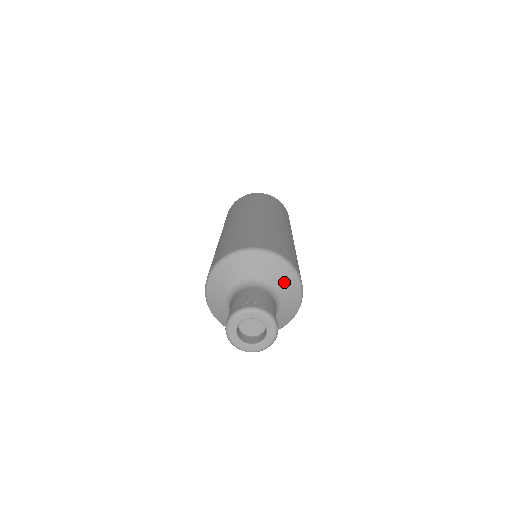
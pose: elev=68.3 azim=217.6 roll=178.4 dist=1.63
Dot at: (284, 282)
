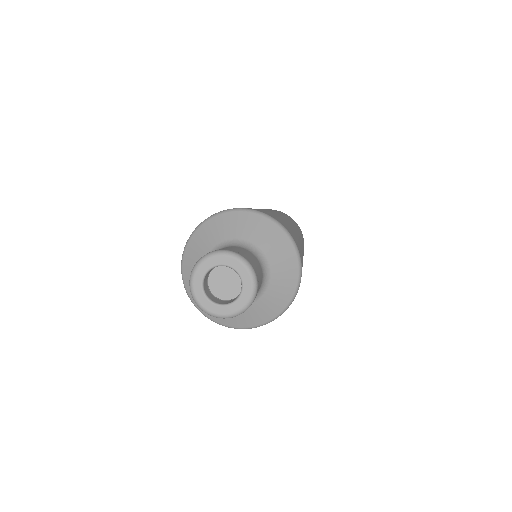
Dot at: (279, 289)
